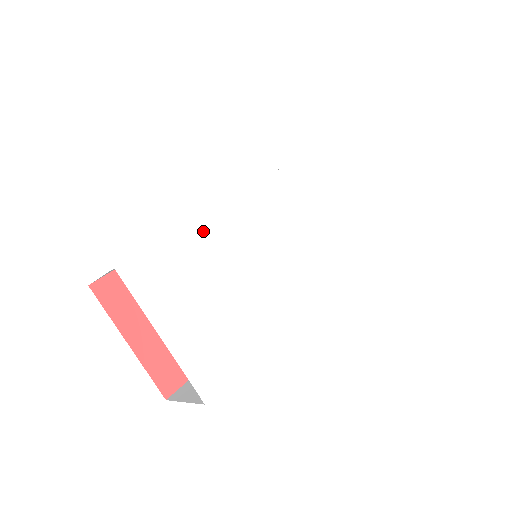
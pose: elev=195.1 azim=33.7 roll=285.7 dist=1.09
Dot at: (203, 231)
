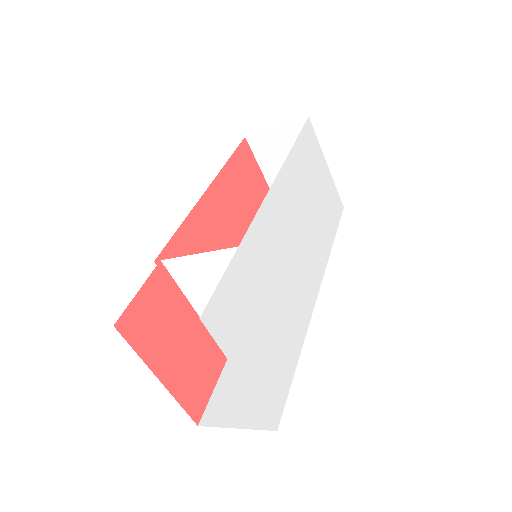
Dot at: (249, 250)
